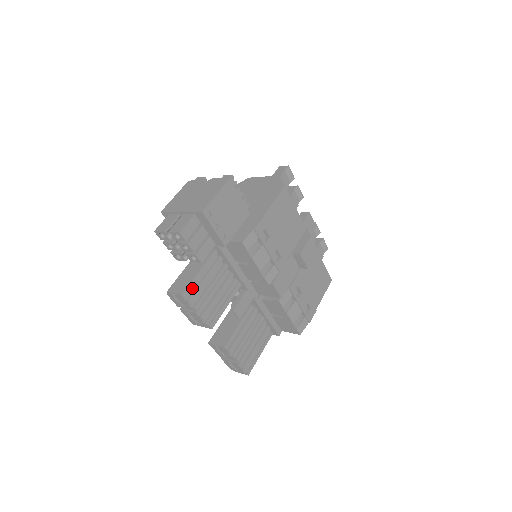
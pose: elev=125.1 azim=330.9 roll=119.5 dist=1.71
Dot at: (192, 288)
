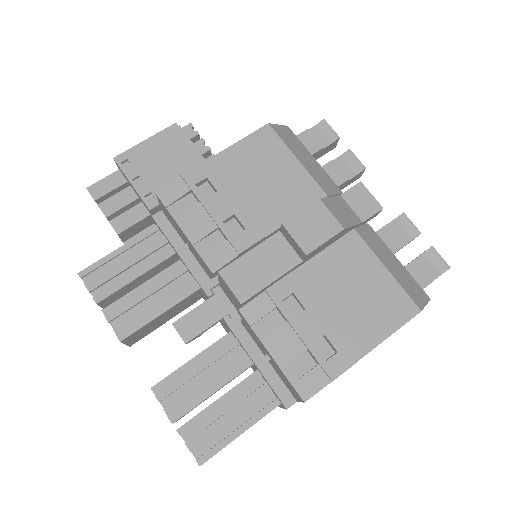
Dot at: (104, 272)
